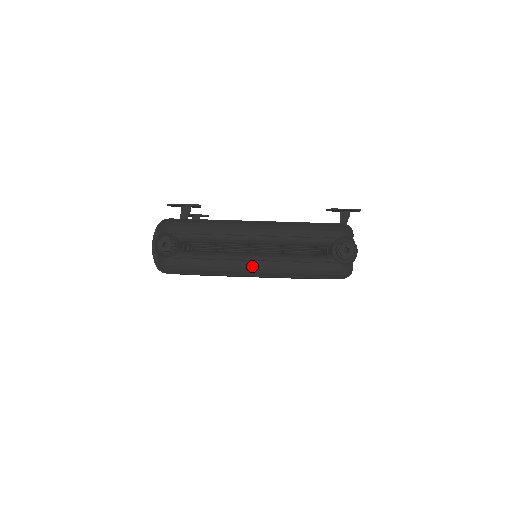
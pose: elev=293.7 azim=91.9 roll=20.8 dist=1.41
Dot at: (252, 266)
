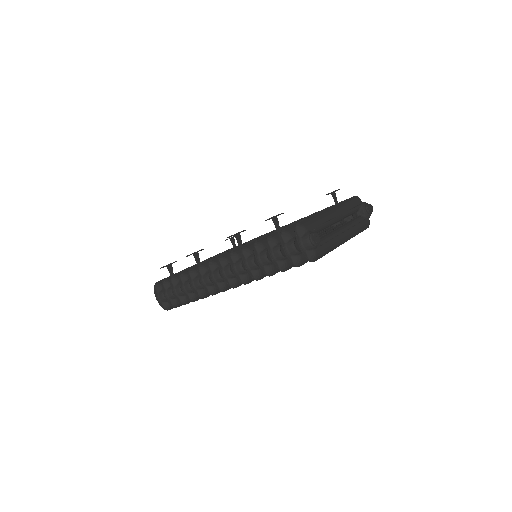
Dot at: (345, 236)
